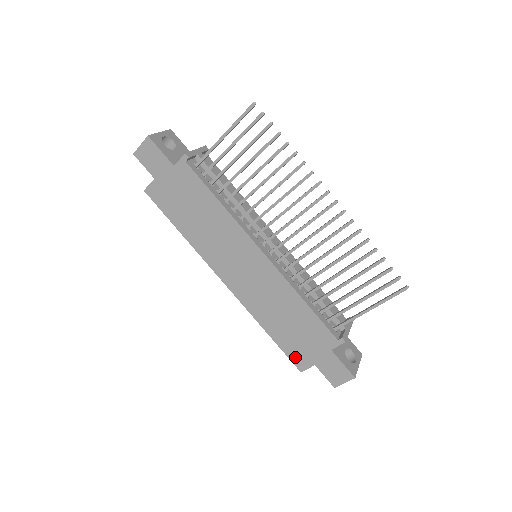
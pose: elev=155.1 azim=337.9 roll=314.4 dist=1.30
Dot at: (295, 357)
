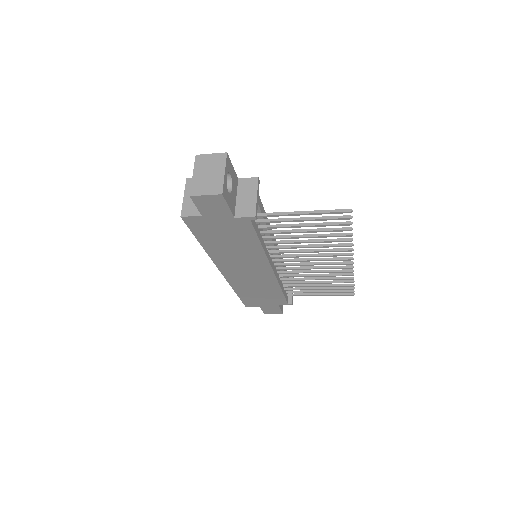
Dot at: (248, 302)
